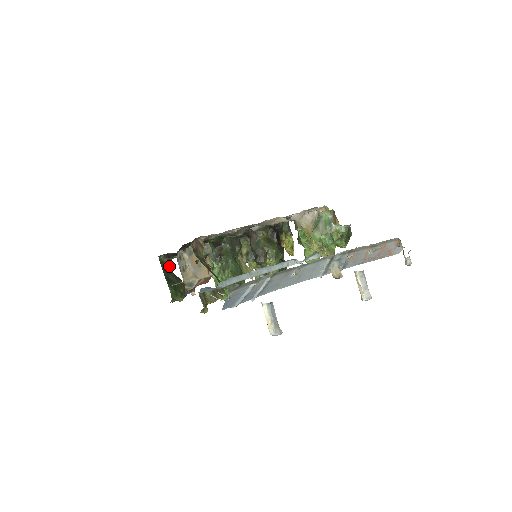
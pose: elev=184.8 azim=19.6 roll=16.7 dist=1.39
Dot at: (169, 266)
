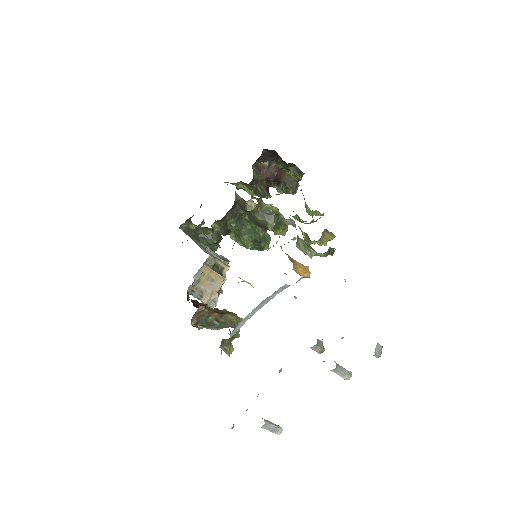
Dot at: (193, 225)
